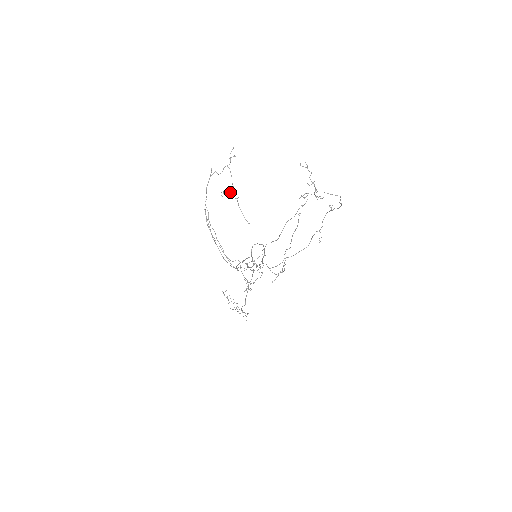
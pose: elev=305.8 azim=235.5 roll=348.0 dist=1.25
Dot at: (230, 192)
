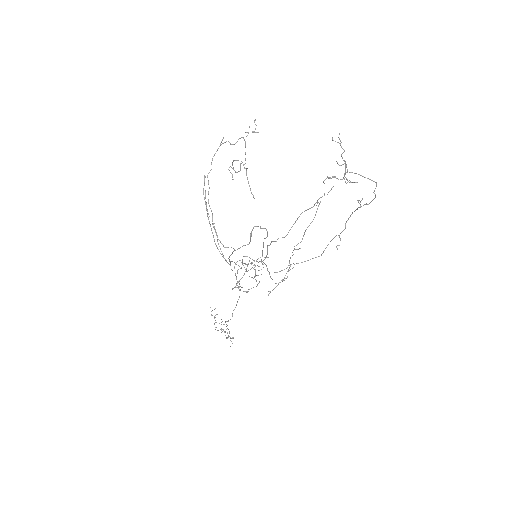
Dot at: occluded
